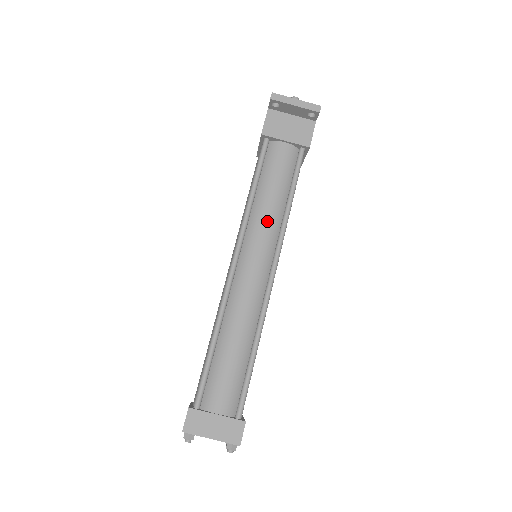
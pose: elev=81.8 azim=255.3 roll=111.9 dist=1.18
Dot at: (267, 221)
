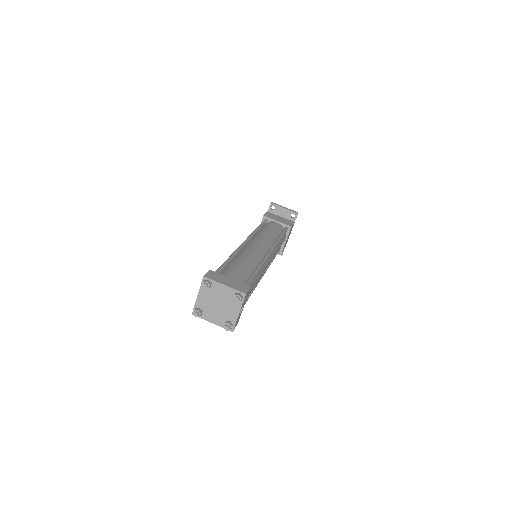
Dot at: (266, 237)
